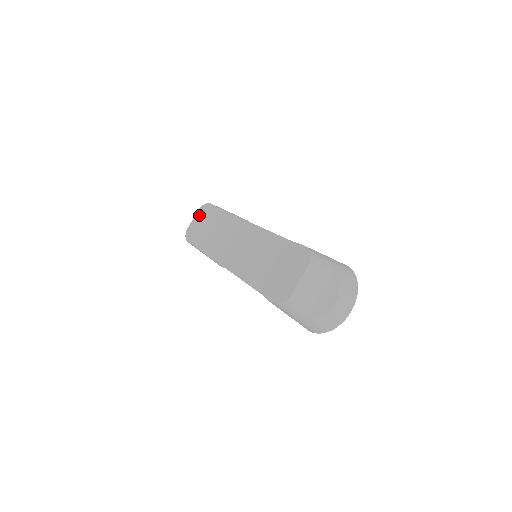
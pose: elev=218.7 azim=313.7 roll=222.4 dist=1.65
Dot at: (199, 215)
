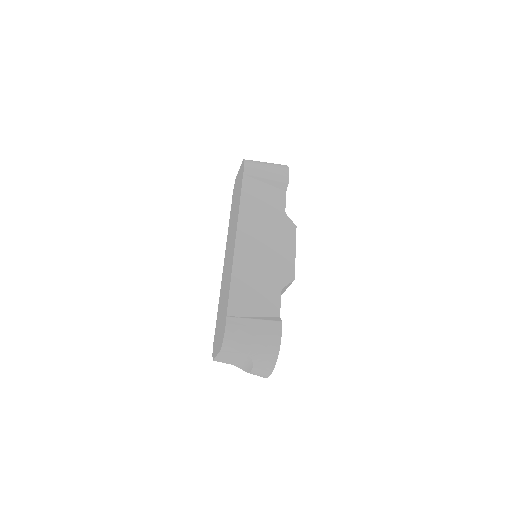
Dot at: (240, 171)
